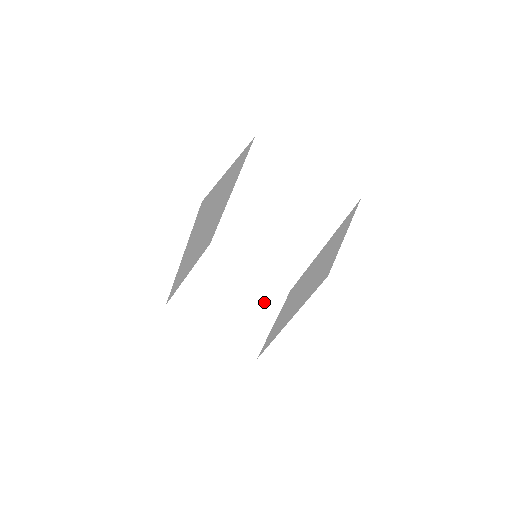
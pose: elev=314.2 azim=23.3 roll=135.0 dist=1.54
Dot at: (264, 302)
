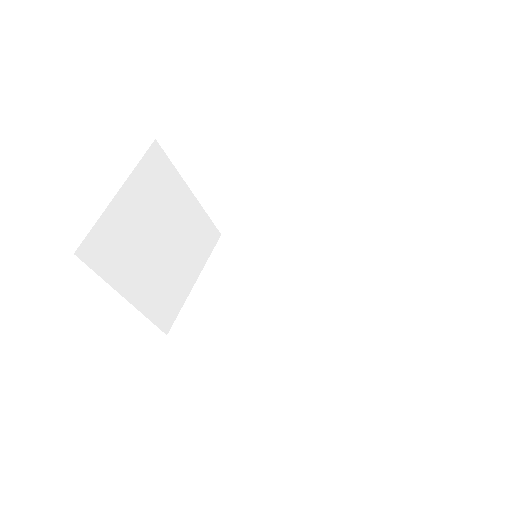
Dot at: (193, 251)
